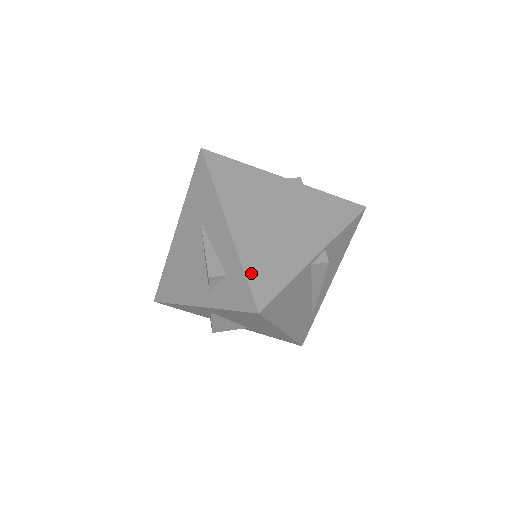
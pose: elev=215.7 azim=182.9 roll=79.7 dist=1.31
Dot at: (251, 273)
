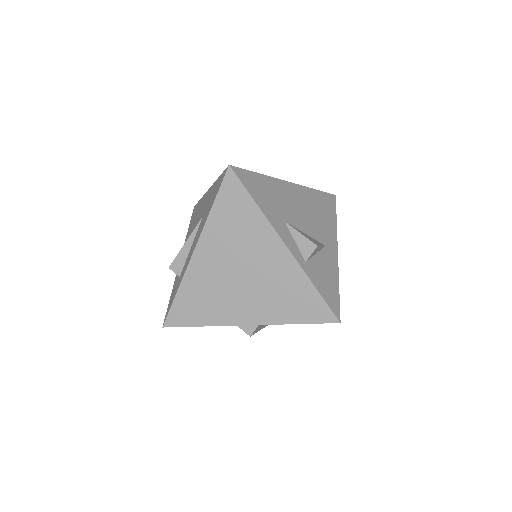
Dot at: (180, 300)
